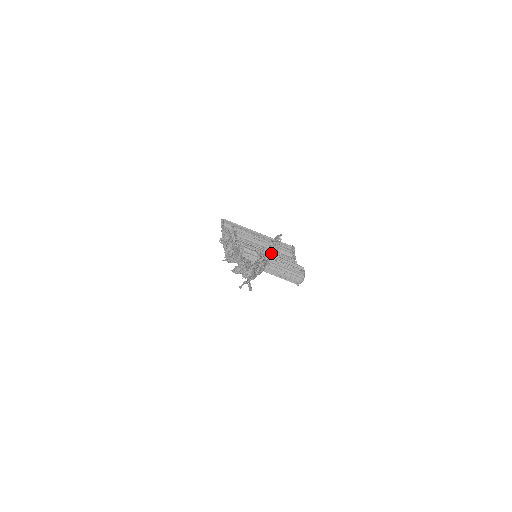
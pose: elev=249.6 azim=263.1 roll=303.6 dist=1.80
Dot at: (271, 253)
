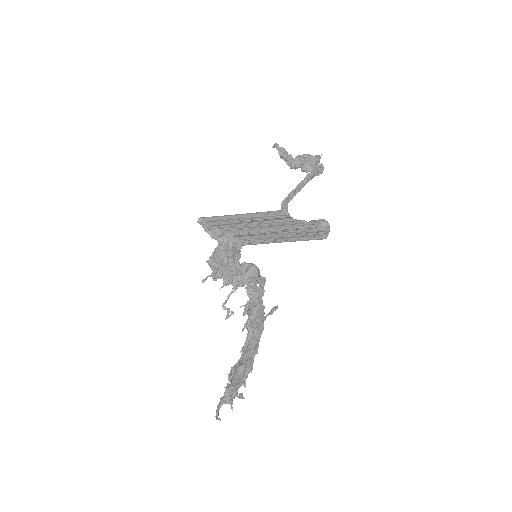
Dot at: occluded
